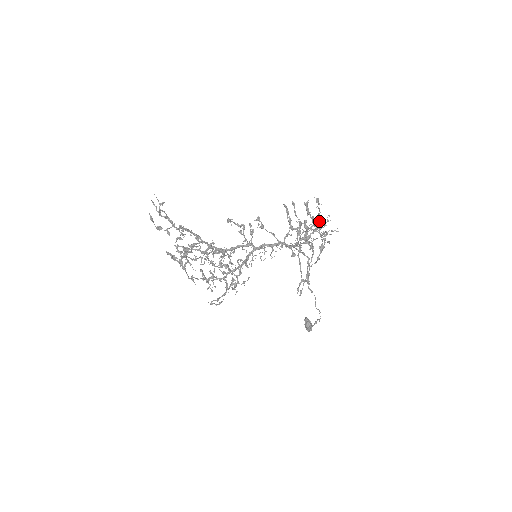
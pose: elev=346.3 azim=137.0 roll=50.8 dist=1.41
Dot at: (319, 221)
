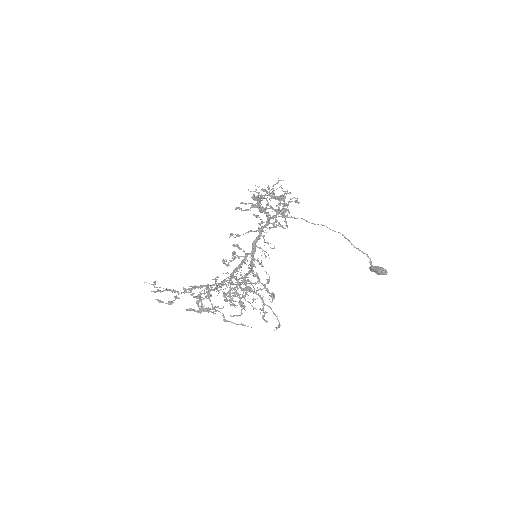
Dot at: occluded
